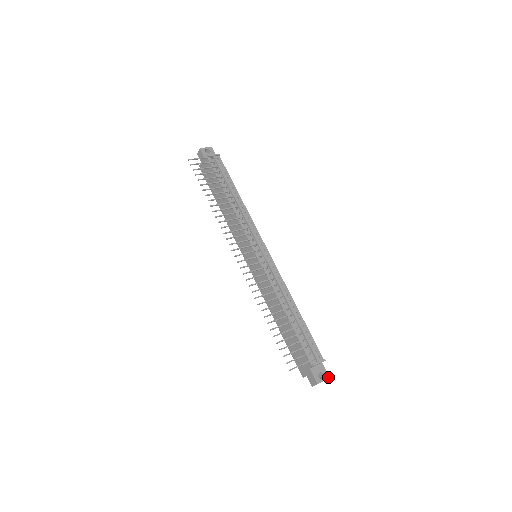
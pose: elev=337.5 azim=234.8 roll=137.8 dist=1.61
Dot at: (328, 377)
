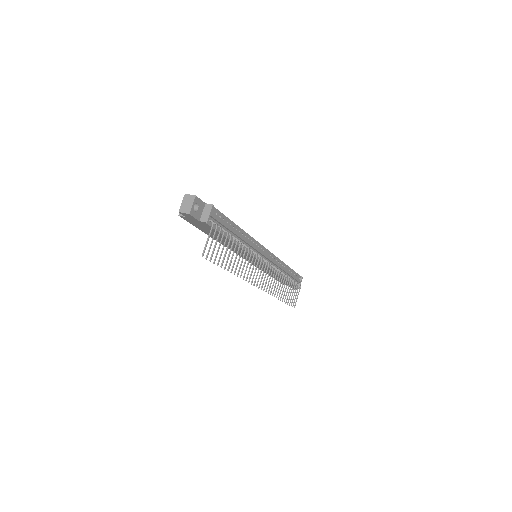
Dot at: occluded
